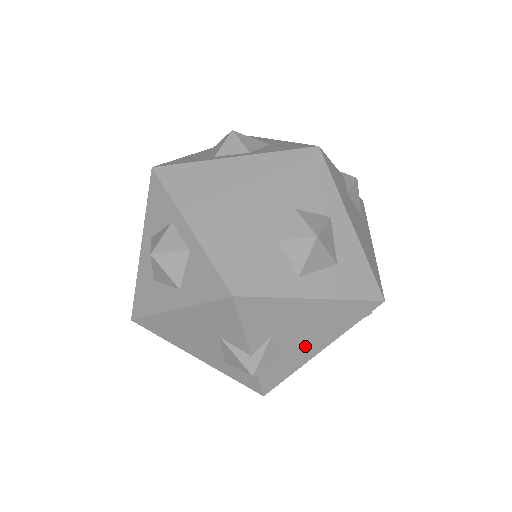
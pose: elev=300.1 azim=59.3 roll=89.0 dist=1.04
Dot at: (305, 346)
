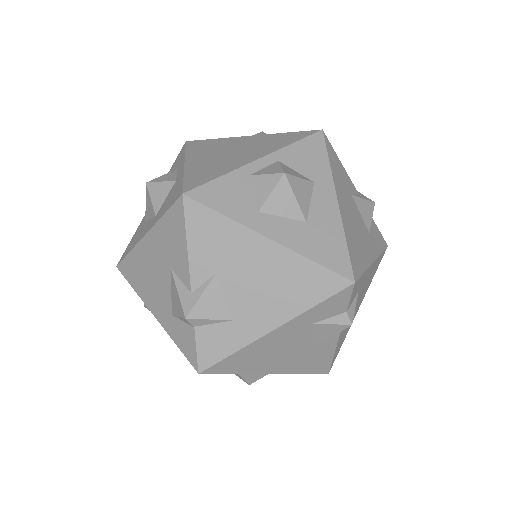
Dot at: (254, 311)
